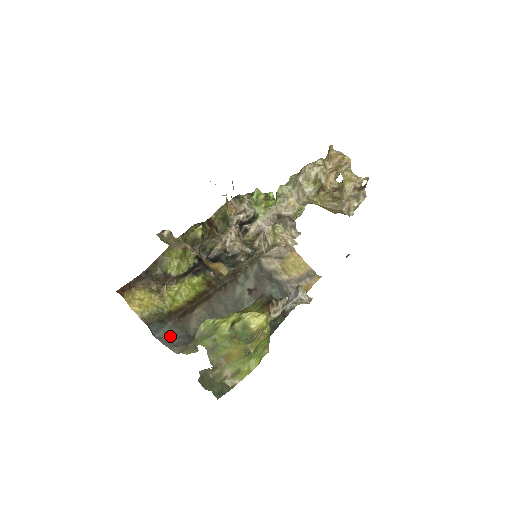
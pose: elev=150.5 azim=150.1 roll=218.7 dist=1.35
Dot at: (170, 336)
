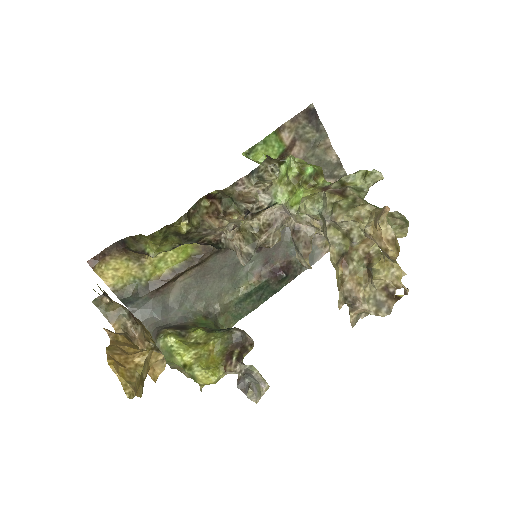
Dot at: (144, 308)
